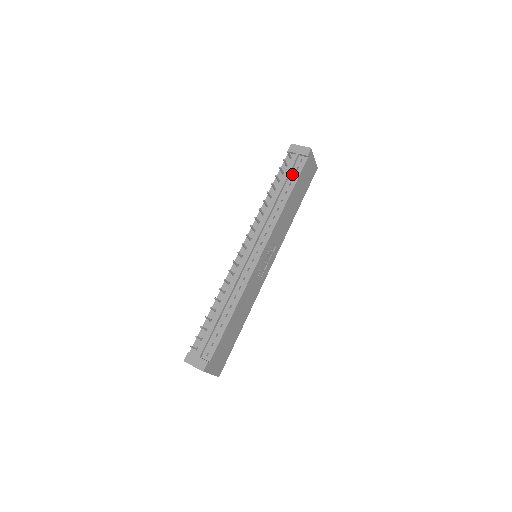
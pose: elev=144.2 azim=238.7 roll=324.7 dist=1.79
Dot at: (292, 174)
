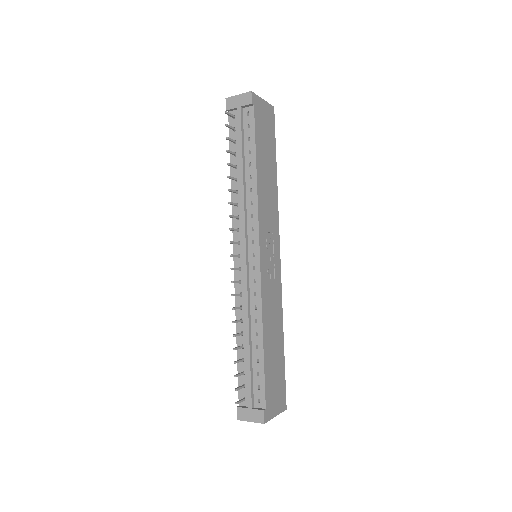
Dot at: (246, 137)
